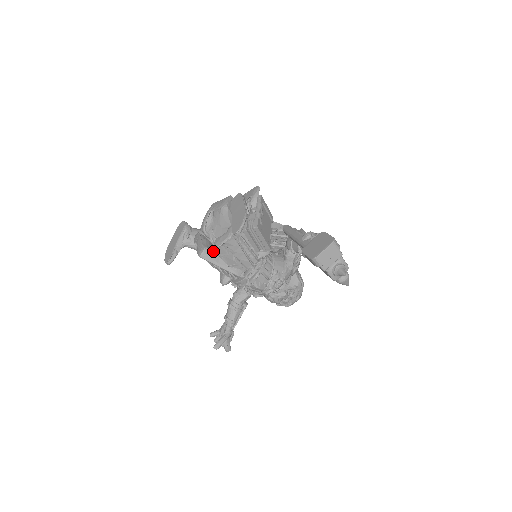
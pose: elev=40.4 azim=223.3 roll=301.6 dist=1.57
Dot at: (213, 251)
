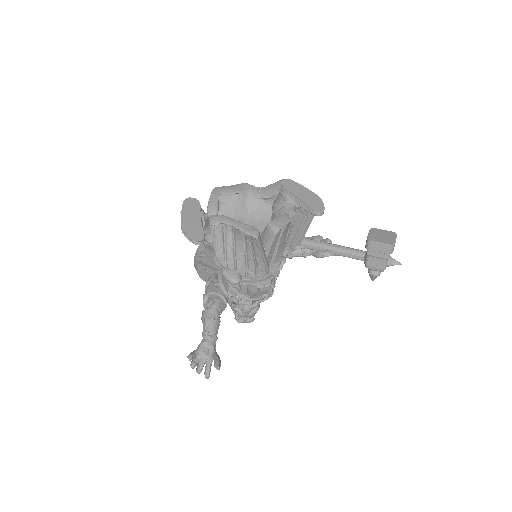
Dot at: occluded
